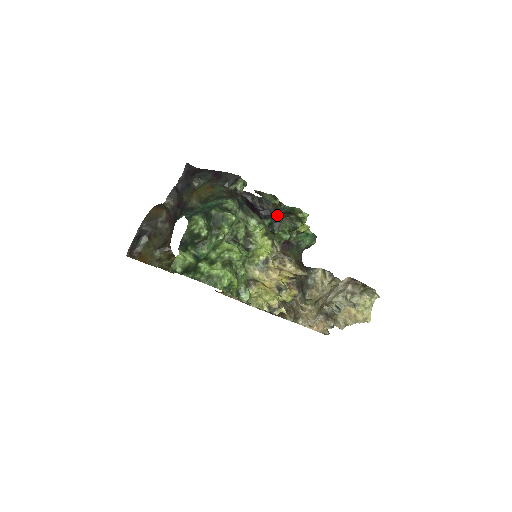
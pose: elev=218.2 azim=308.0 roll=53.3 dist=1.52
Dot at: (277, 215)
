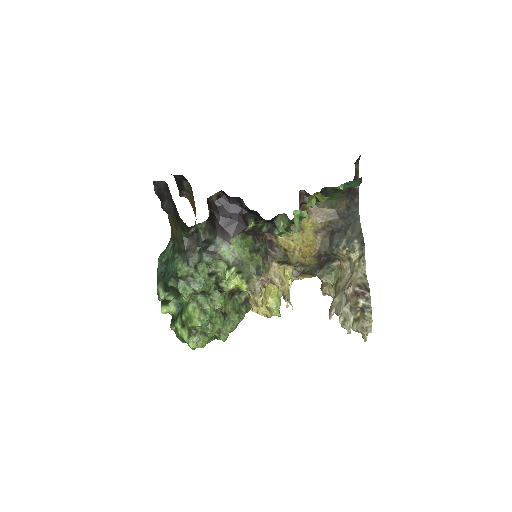
Dot at: occluded
